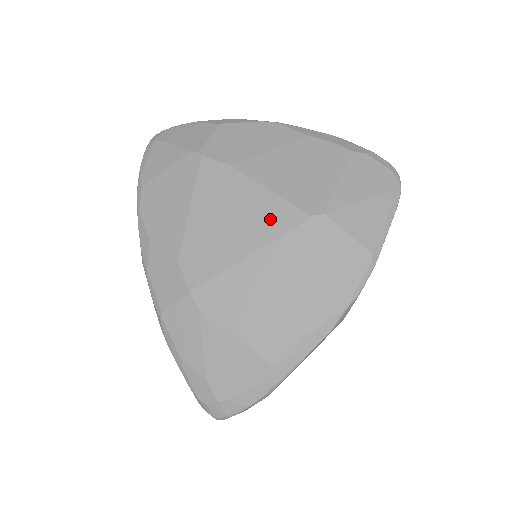
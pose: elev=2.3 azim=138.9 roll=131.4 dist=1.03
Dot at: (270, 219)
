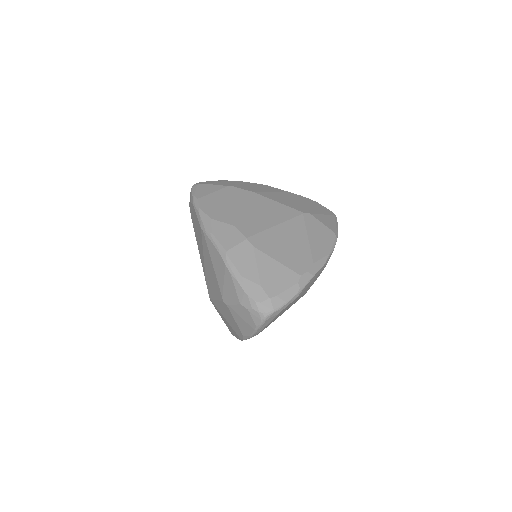
Dot at: (283, 212)
